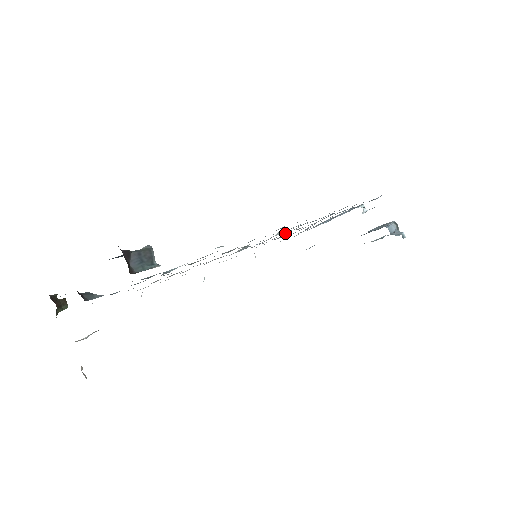
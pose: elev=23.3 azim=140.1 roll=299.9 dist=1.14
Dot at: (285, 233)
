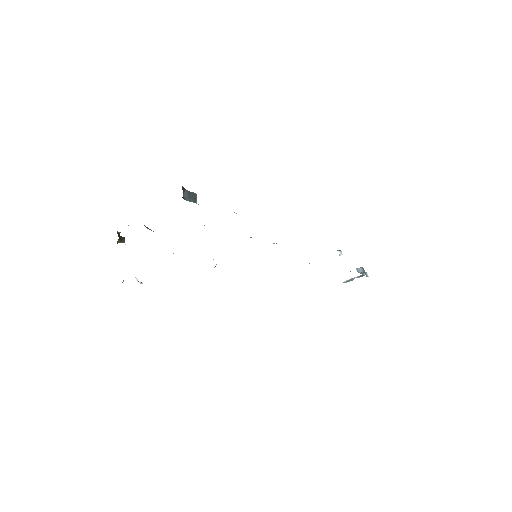
Dot at: occluded
